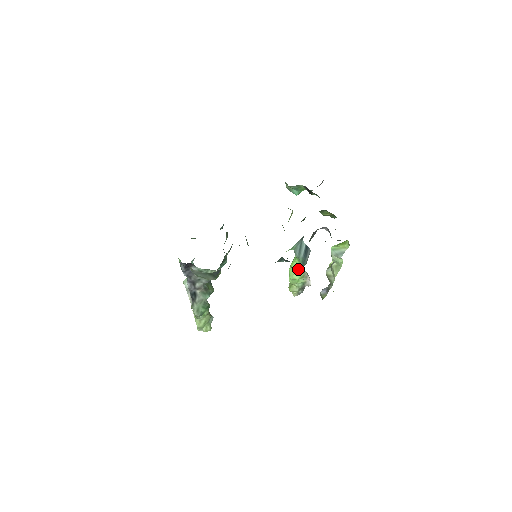
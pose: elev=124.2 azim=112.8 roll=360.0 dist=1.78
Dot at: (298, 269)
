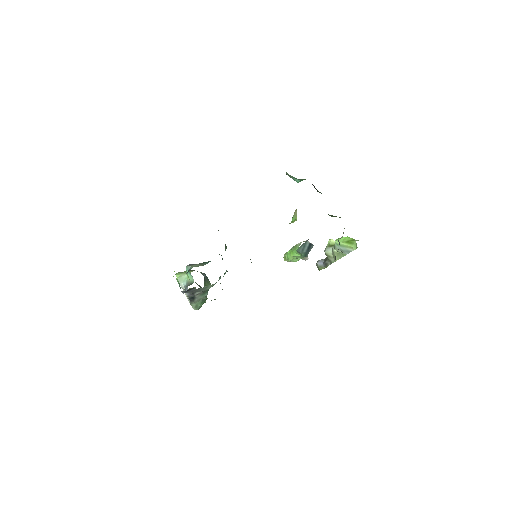
Dot at: (298, 257)
